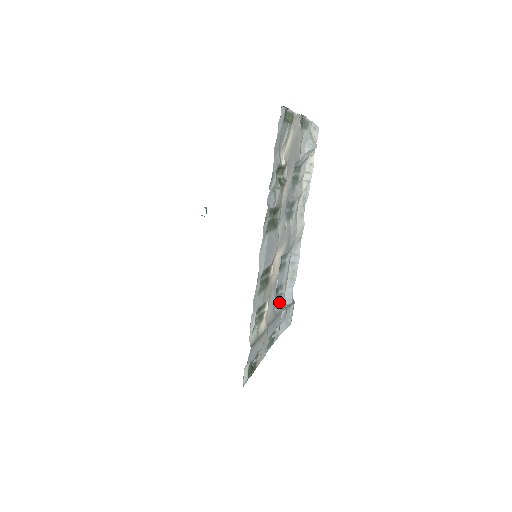
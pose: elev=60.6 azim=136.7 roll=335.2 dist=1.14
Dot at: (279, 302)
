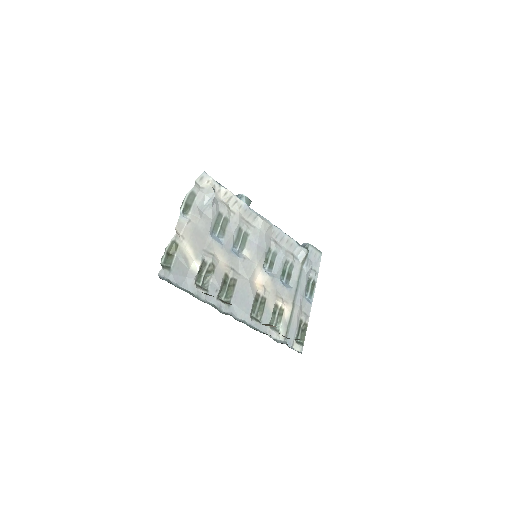
Dot at: (294, 268)
